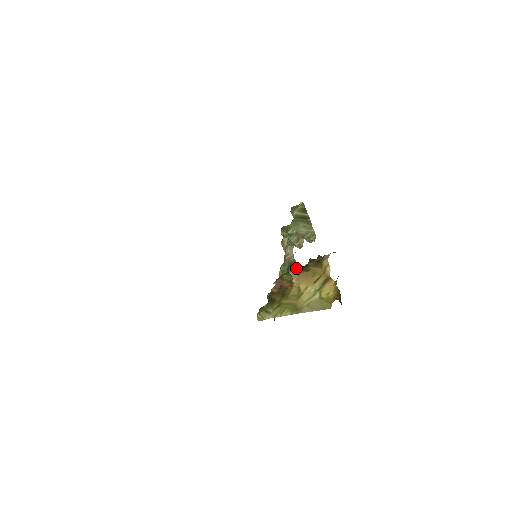
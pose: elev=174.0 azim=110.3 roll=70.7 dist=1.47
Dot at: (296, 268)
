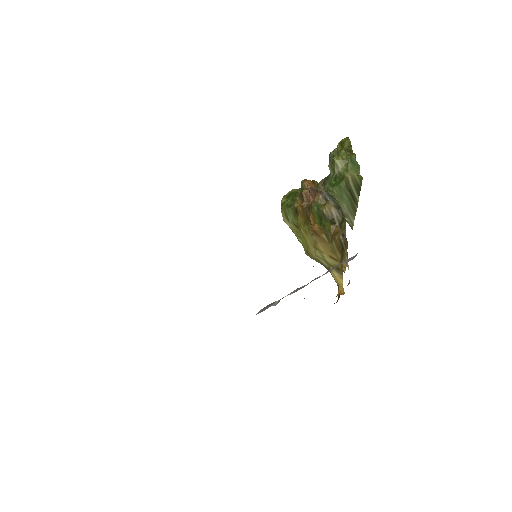
Dot at: (329, 211)
